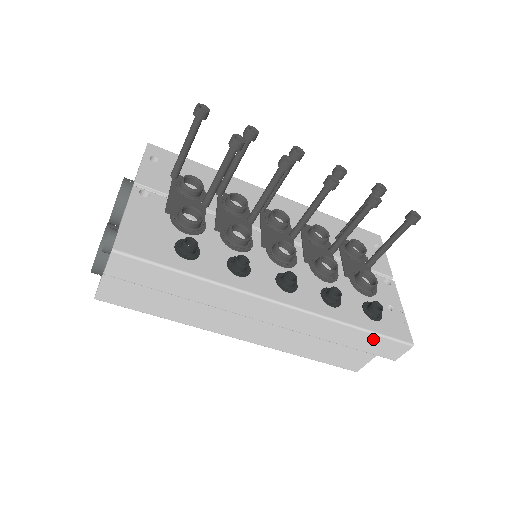
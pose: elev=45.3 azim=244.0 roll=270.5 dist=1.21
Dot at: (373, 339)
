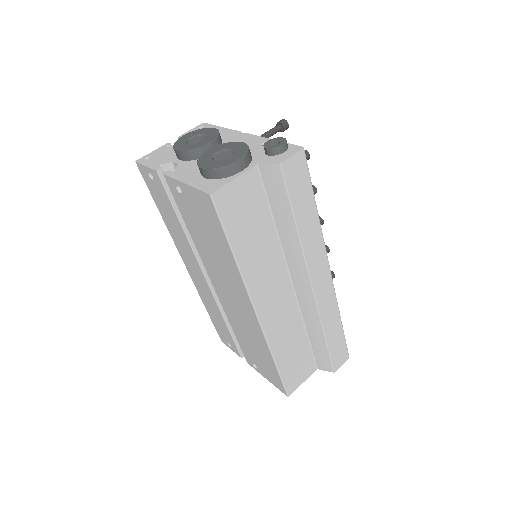
Dot at: (341, 340)
